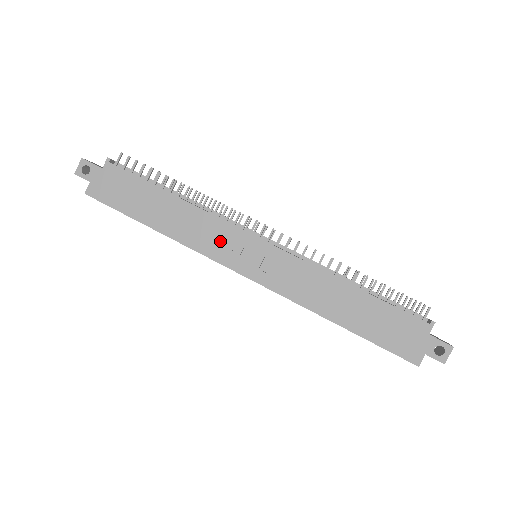
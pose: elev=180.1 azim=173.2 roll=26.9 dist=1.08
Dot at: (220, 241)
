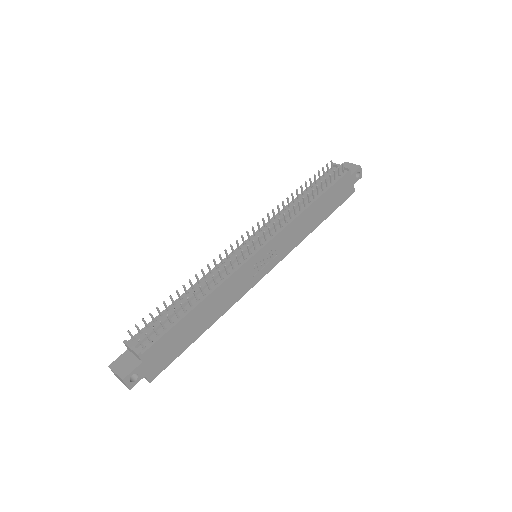
Dot at: (243, 281)
